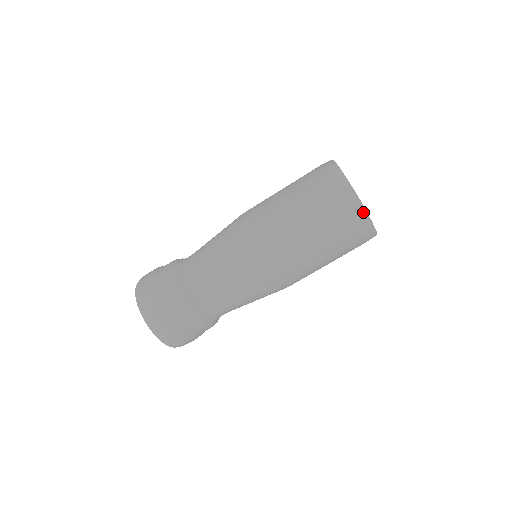
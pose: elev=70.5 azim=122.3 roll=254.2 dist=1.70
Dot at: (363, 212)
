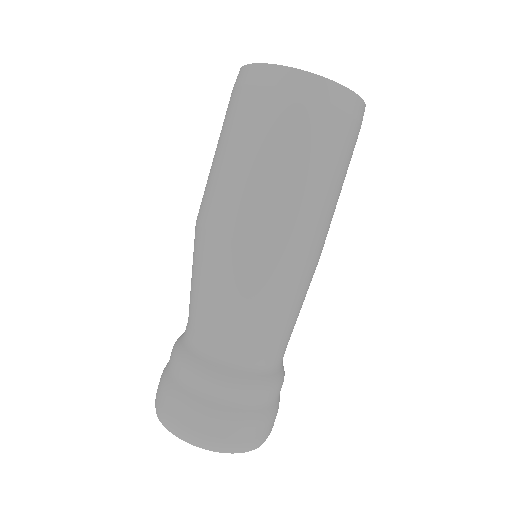
Dot at: (357, 100)
